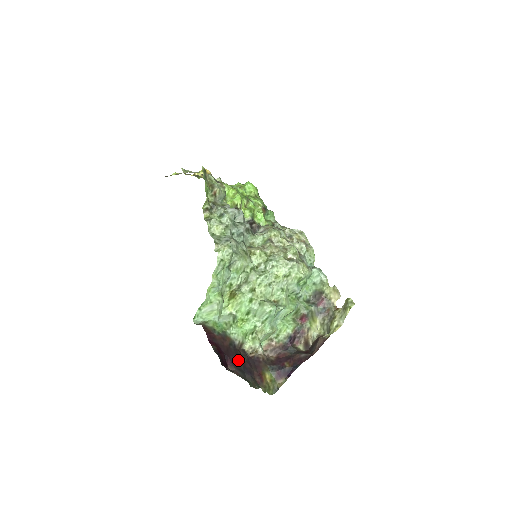
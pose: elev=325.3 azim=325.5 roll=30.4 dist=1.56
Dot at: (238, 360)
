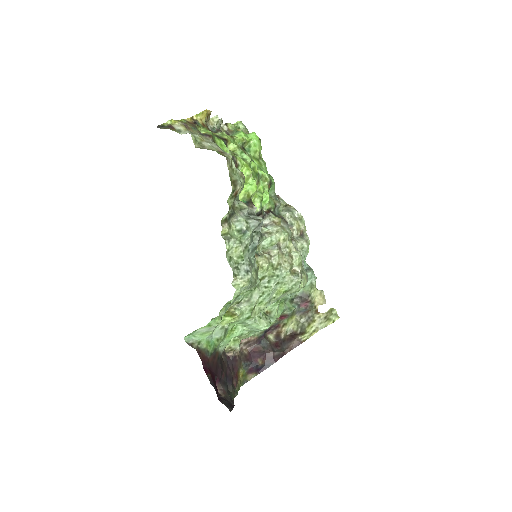
Dot at: (222, 372)
